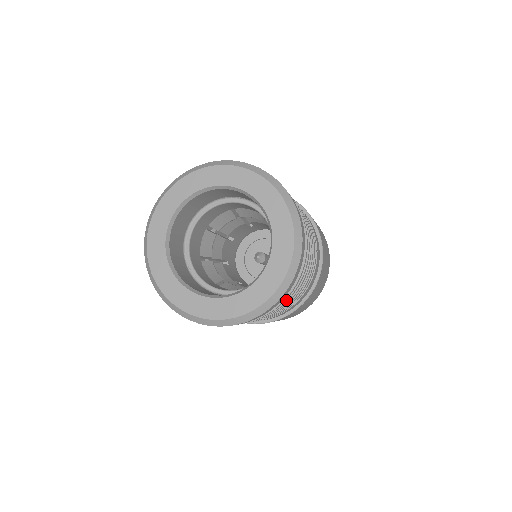
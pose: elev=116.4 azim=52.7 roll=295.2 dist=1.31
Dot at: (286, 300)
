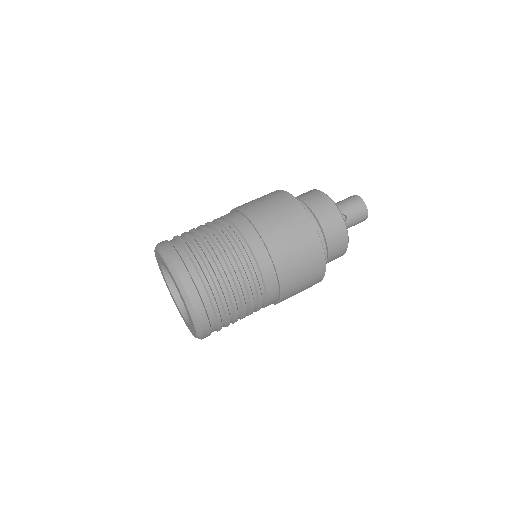
Dot at: occluded
